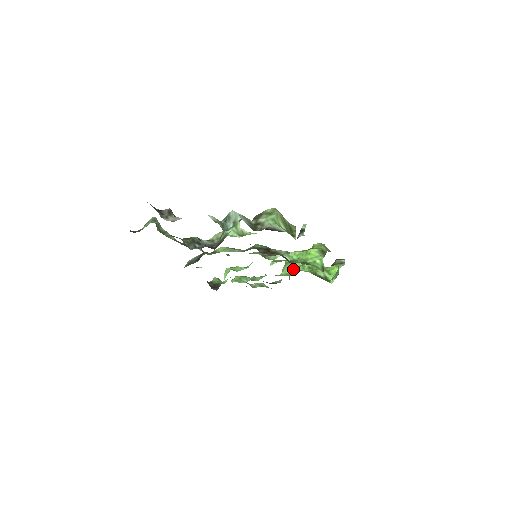
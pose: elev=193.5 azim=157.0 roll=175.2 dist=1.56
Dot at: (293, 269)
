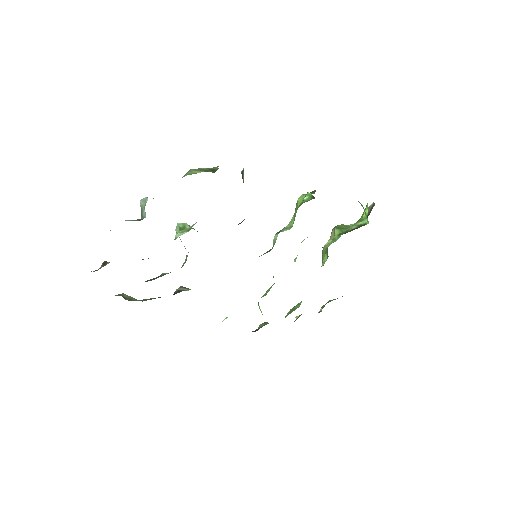
Dot at: (327, 251)
